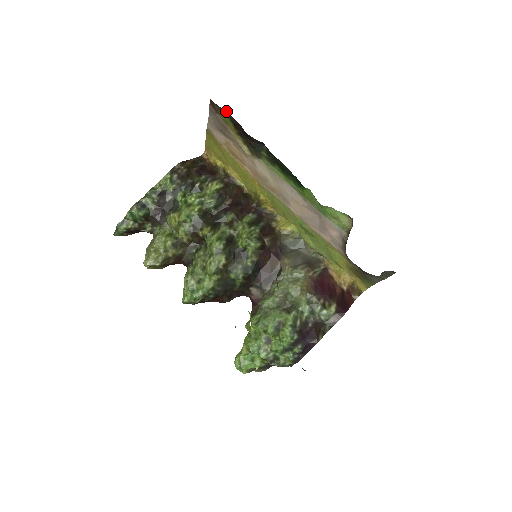
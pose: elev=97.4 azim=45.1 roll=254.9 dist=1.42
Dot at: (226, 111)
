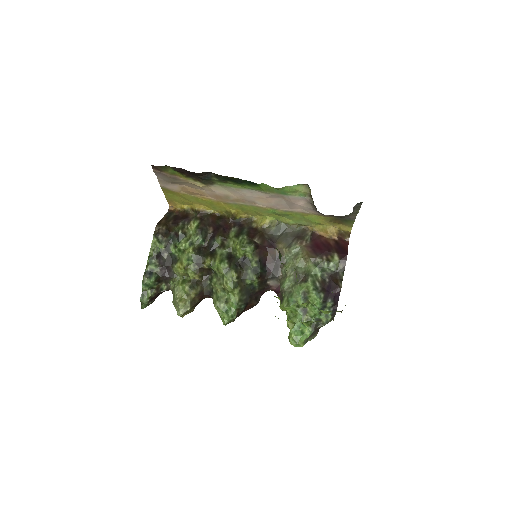
Dot at: (168, 166)
